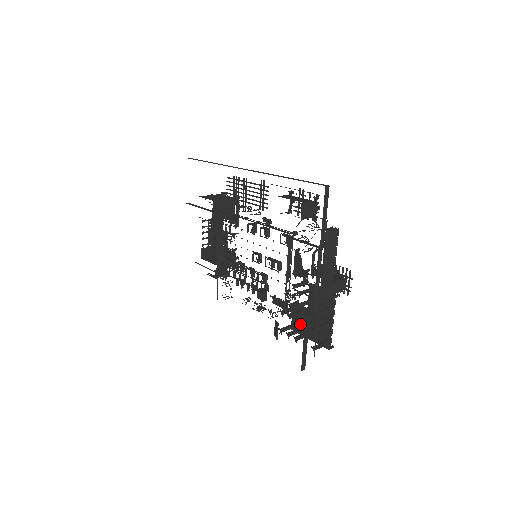
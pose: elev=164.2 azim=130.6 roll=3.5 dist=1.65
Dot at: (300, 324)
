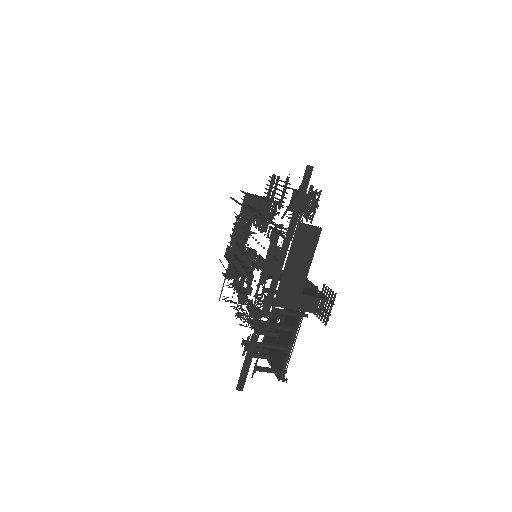
Dot at: occluded
